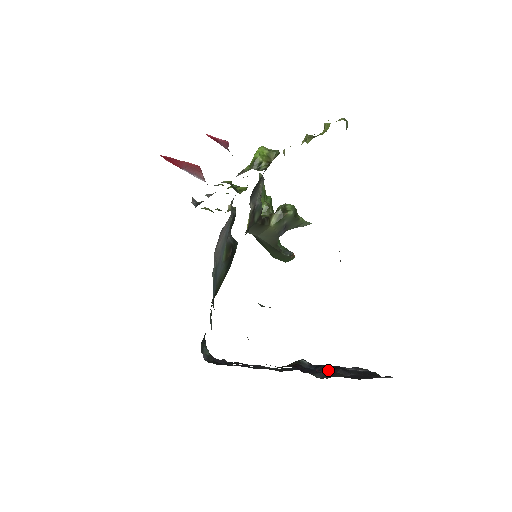
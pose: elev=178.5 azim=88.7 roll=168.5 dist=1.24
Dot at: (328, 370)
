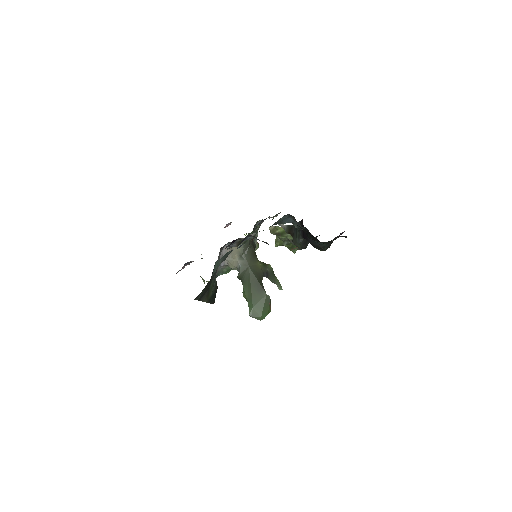
Dot at: occluded
